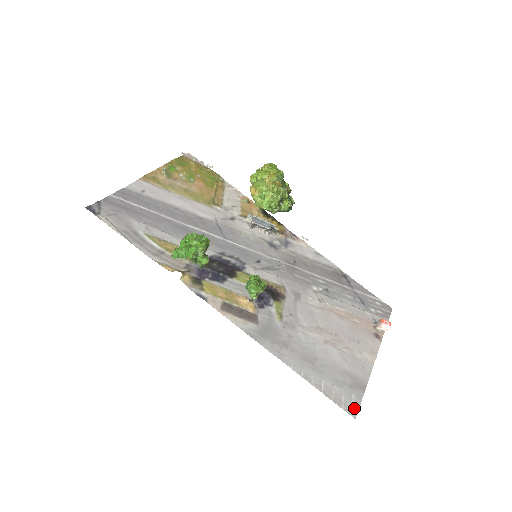
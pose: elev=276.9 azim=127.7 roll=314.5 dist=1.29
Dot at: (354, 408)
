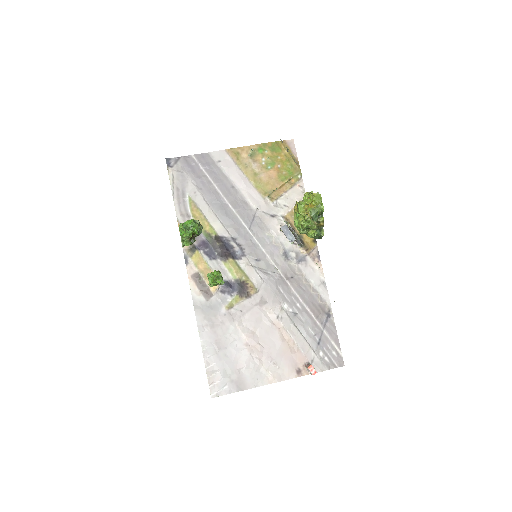
Dot at: (218, 393)
